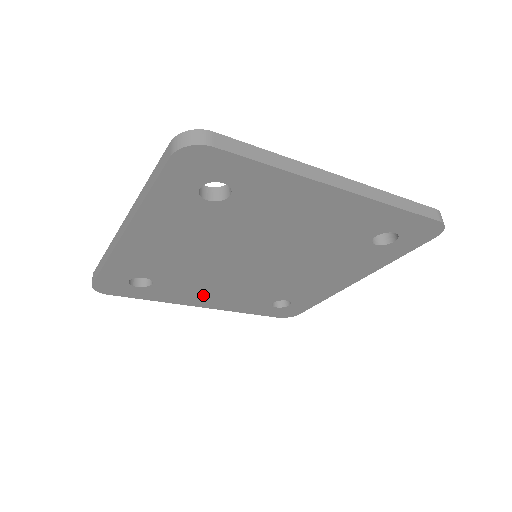
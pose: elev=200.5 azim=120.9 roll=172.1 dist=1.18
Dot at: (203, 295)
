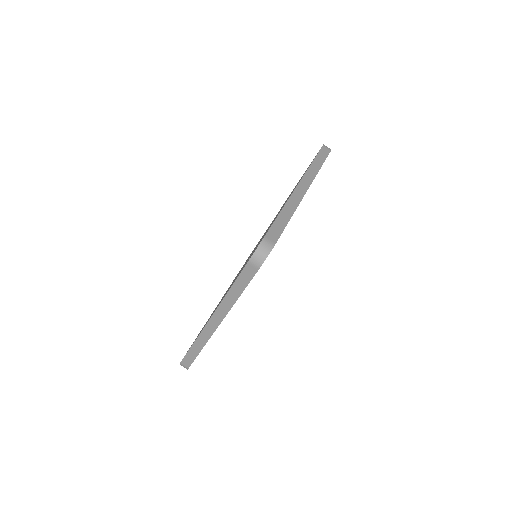
Dot at: occluded
